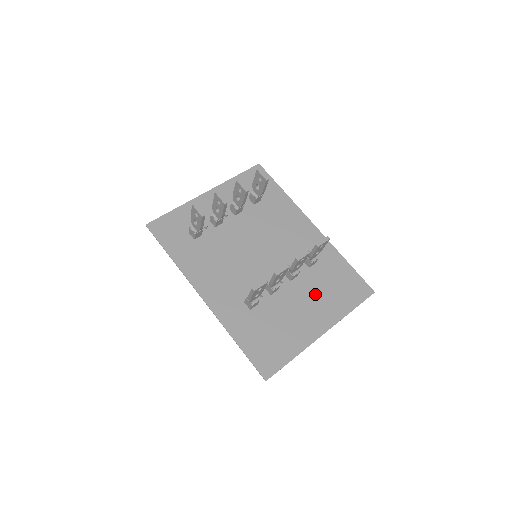
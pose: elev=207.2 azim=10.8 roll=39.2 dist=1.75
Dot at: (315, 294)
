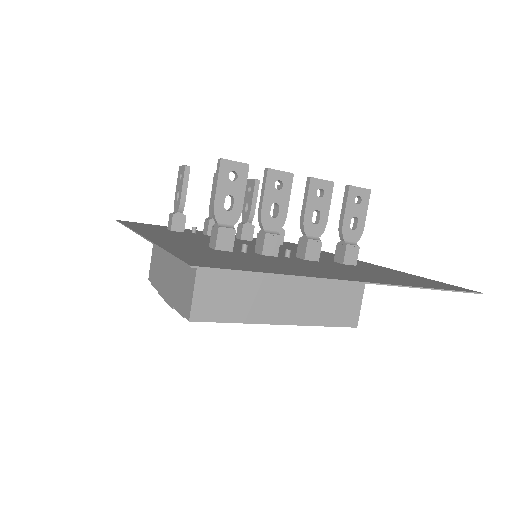
Dot at: (349, 270)
